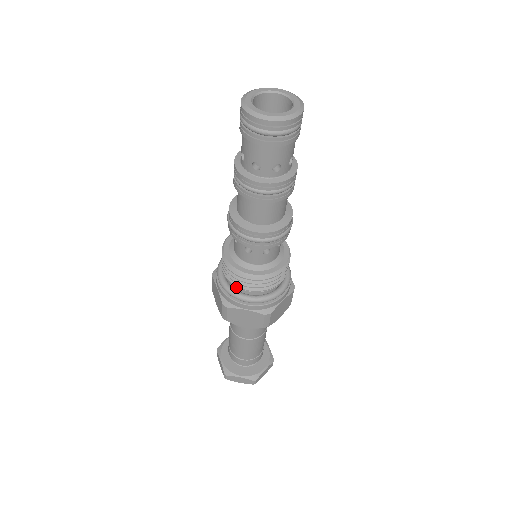
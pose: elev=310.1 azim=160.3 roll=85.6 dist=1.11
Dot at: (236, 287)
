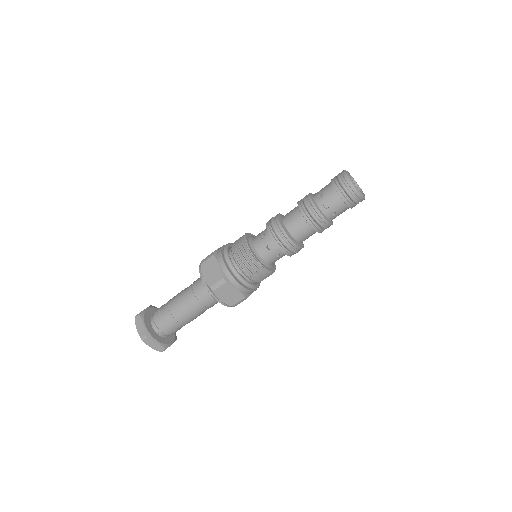
Dot at: (231, 252)
